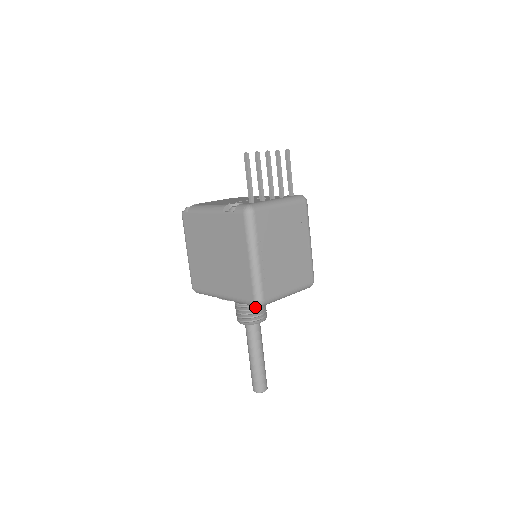
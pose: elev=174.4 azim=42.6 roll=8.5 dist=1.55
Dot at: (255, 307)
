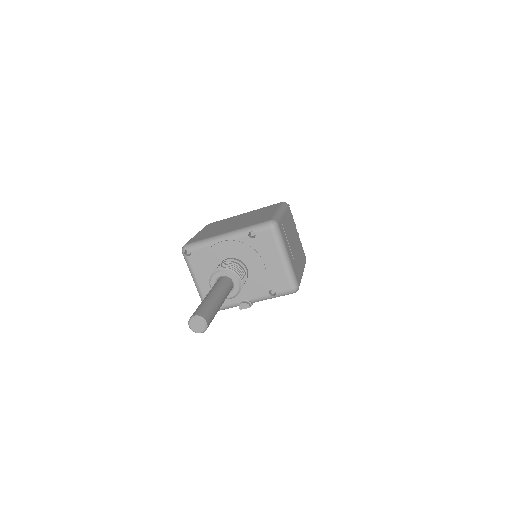
Dot at: (240, 269)
